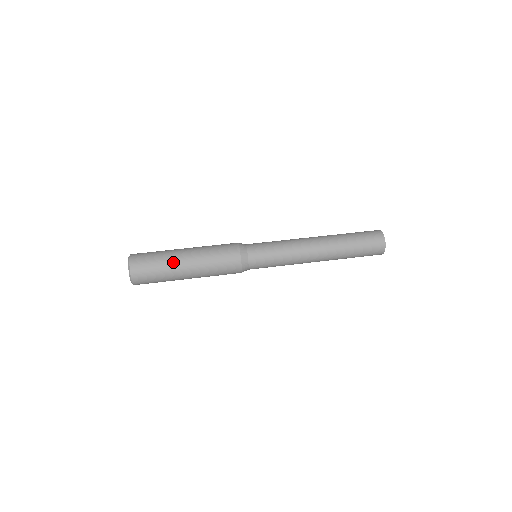
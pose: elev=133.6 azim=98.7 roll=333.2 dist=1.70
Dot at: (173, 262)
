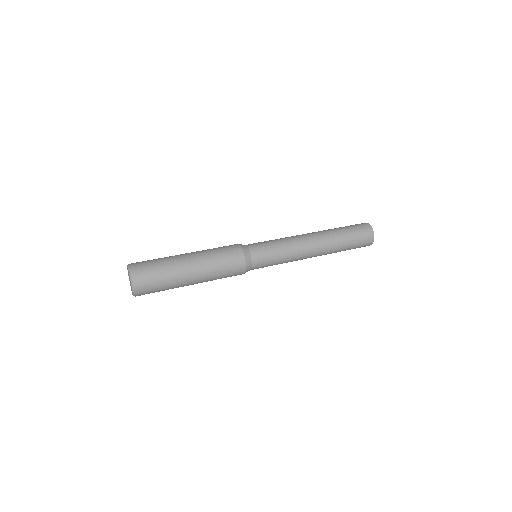
Dot at: (176, 263)
